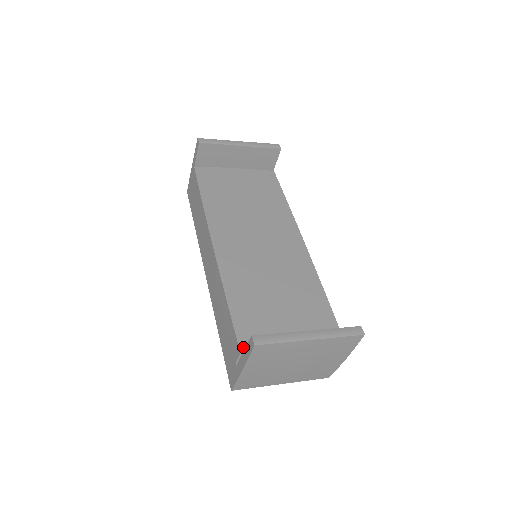
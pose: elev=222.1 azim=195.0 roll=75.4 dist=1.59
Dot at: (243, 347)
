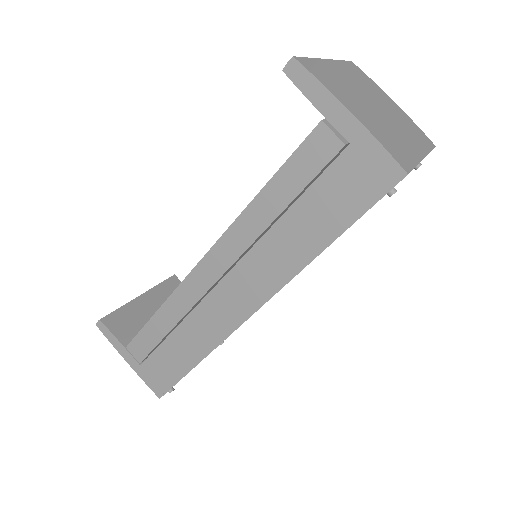
Dot at: (317, 126)
